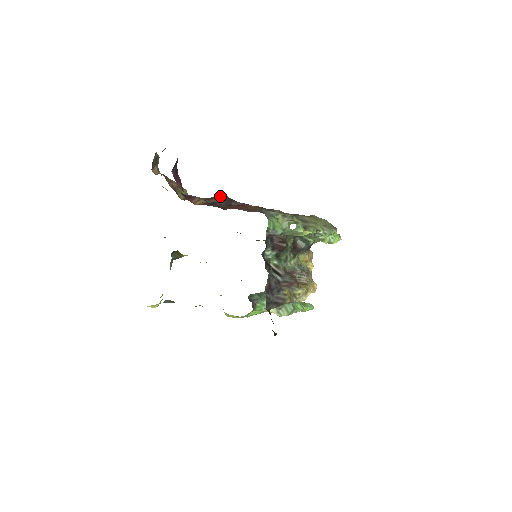
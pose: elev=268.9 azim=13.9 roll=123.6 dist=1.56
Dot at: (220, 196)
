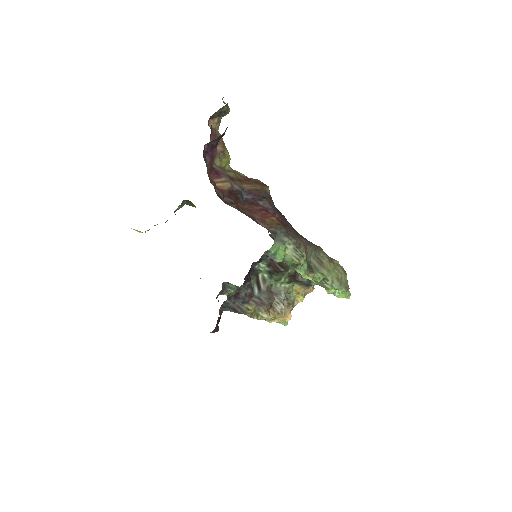
Dot at: (260, 185)
